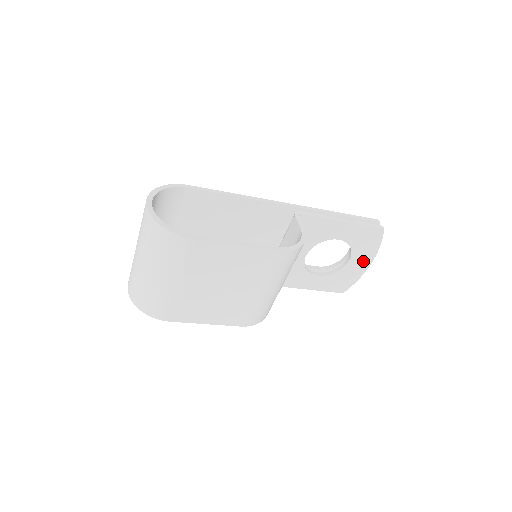
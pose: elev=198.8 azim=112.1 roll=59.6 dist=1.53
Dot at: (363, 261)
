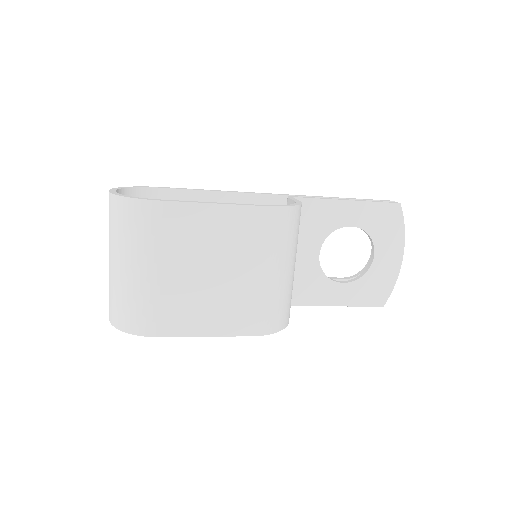
Dot at: (392, 254)
